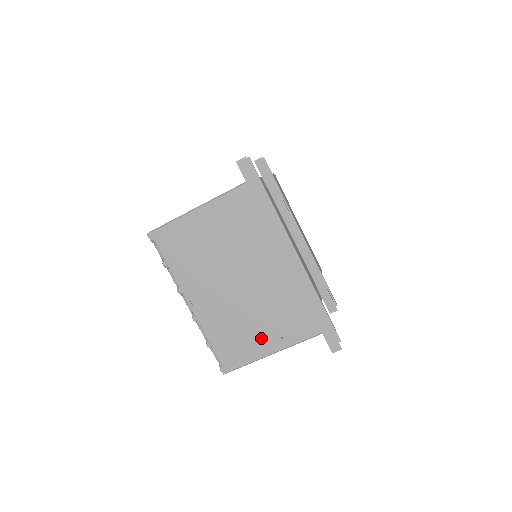
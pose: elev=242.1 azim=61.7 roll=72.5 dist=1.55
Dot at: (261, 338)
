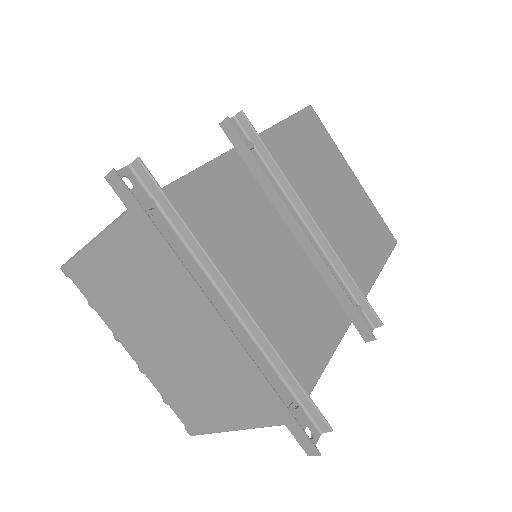
Dot at: (217, 410)
